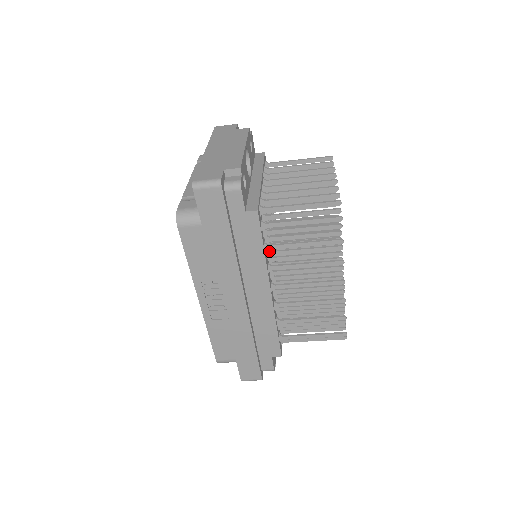
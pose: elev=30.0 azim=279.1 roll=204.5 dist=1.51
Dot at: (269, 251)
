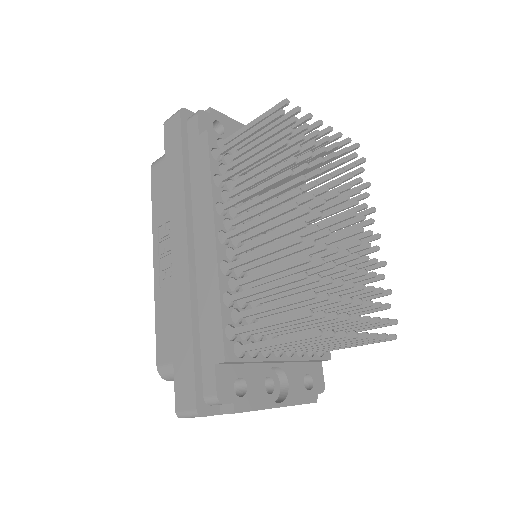
Dot at: (227, 192)
